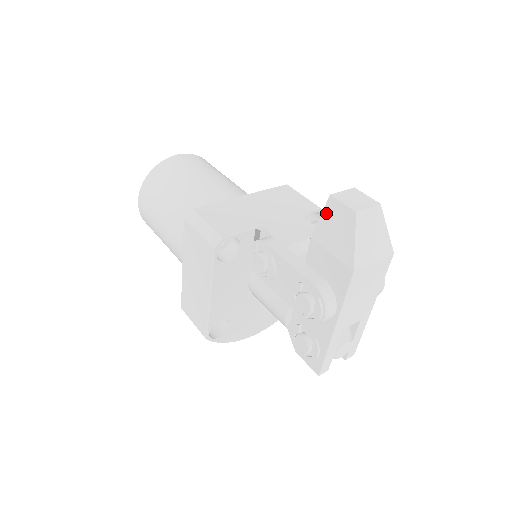
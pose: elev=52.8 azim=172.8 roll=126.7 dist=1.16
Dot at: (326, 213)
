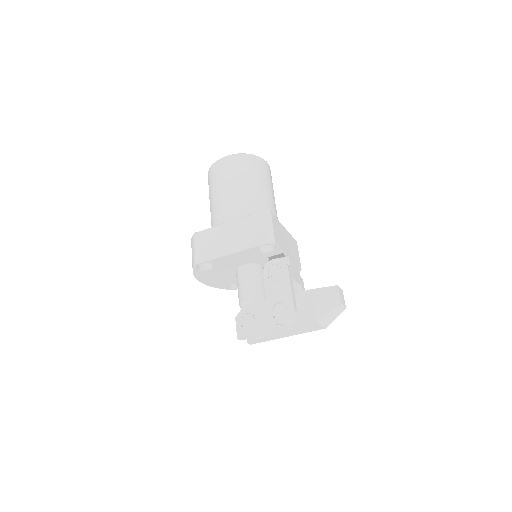
Dot at: (329, 289)
